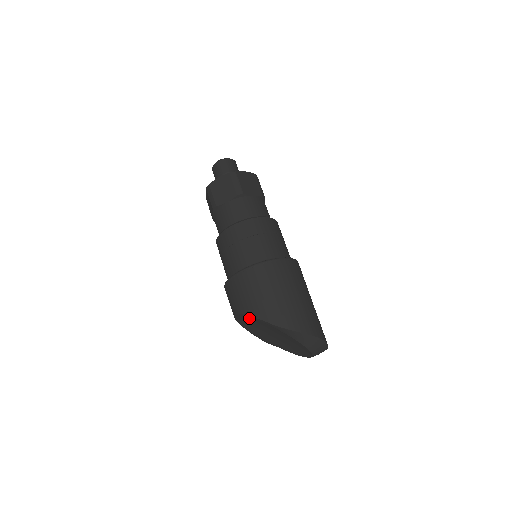
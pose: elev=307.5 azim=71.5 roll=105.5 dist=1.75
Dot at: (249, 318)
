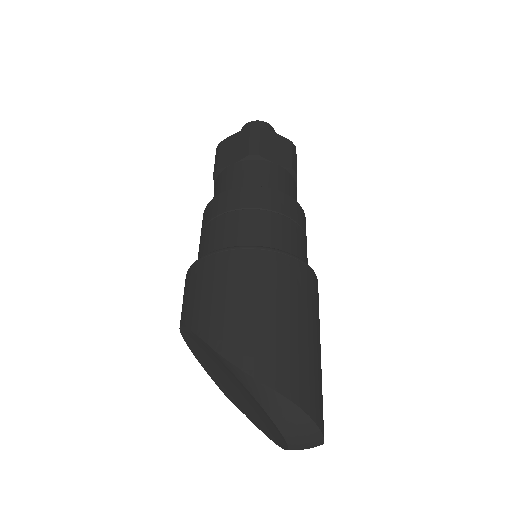
Dot at: (194, 338)
